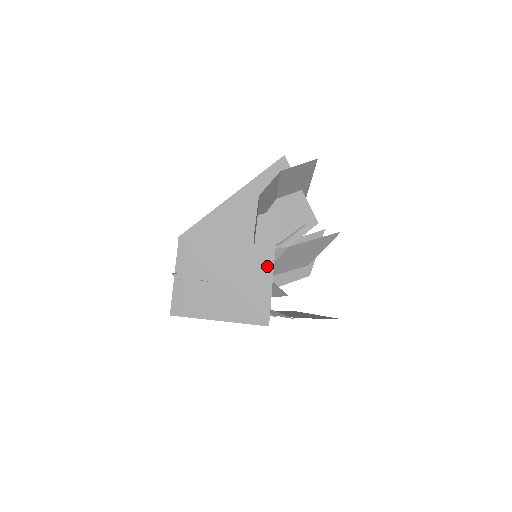
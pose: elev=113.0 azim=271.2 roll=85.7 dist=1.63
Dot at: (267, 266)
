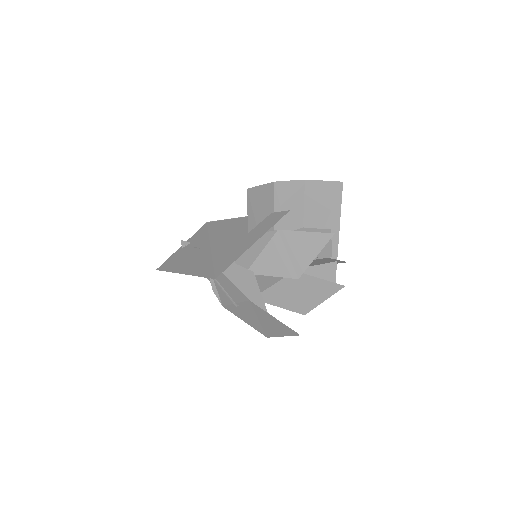
Dot at: (251, 241)
